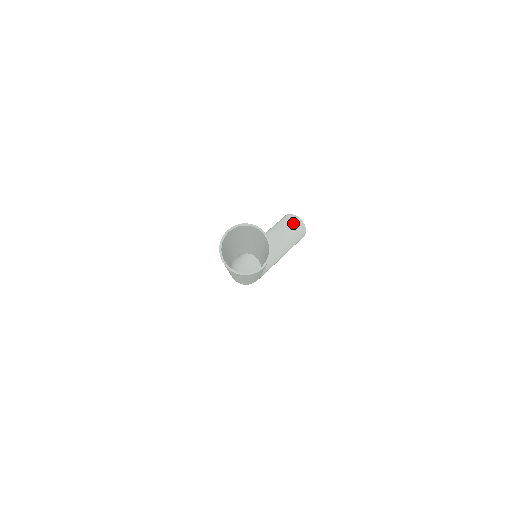
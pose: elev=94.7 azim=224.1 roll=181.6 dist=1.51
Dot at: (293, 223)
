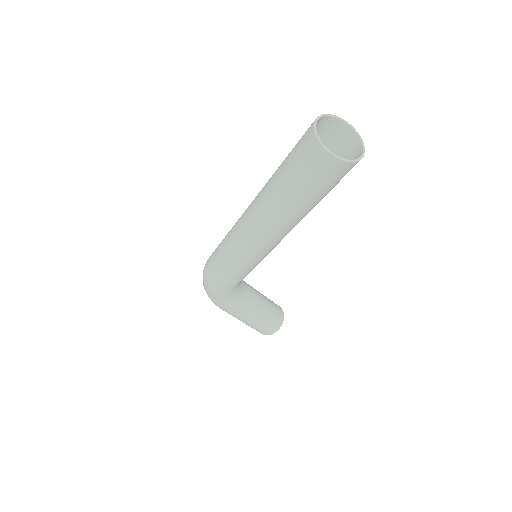
Dot at: (277, 309)
